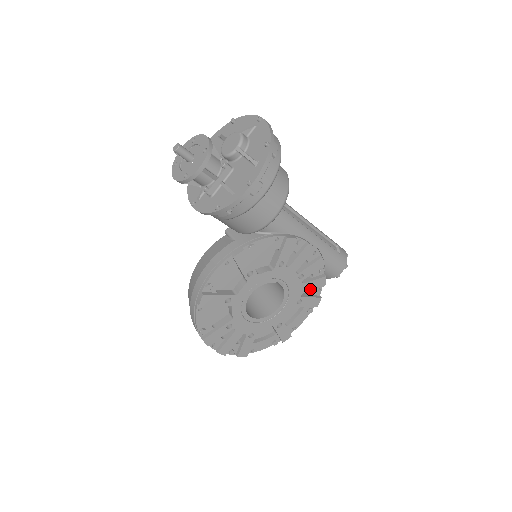
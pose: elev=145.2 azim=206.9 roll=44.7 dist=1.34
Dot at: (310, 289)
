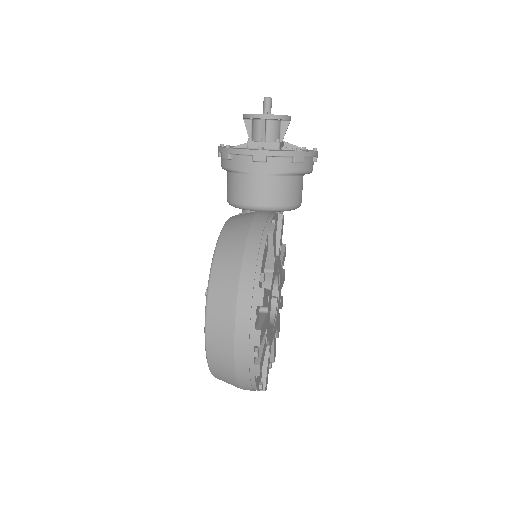
Dot at: (277, 328)
